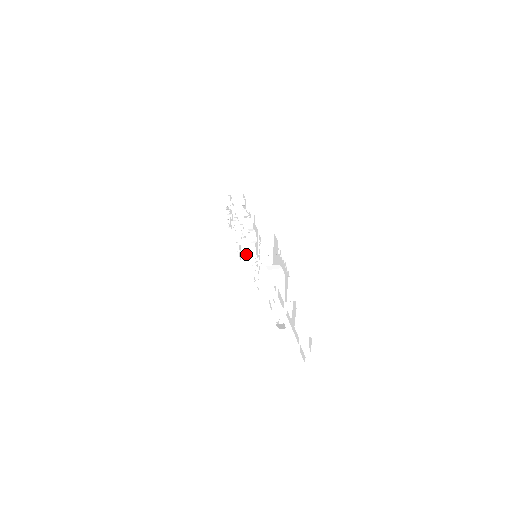
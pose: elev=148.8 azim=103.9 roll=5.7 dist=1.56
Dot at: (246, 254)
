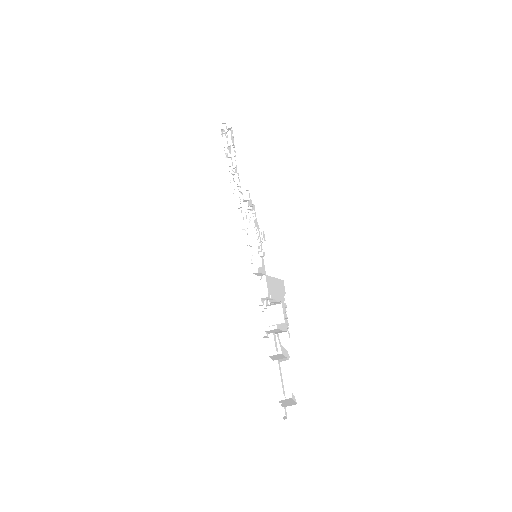
Dot at: occluded
